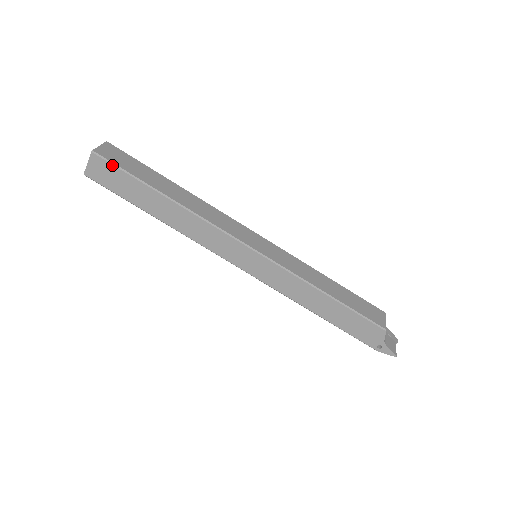
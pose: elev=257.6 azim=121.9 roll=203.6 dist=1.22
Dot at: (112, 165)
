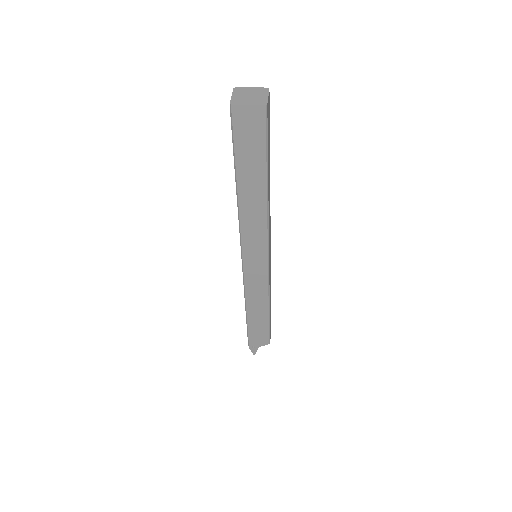
Dot at: (265, 130)
